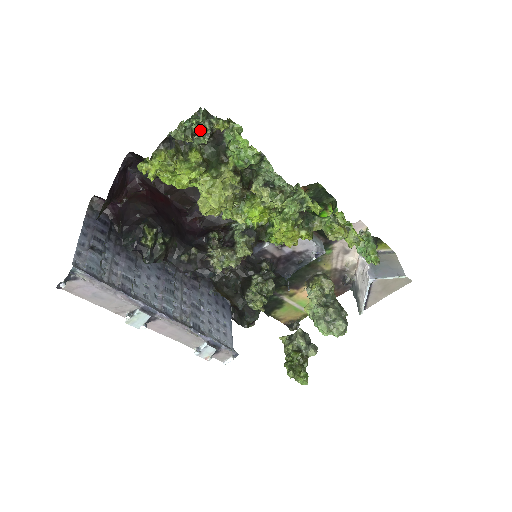
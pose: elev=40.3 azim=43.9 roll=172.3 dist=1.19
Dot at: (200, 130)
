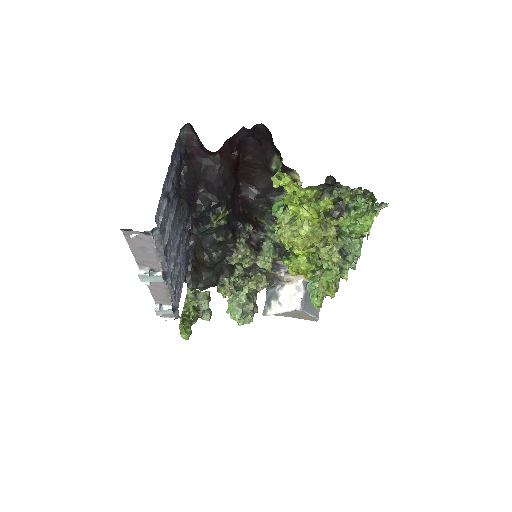
Dot at: (358, 199)
